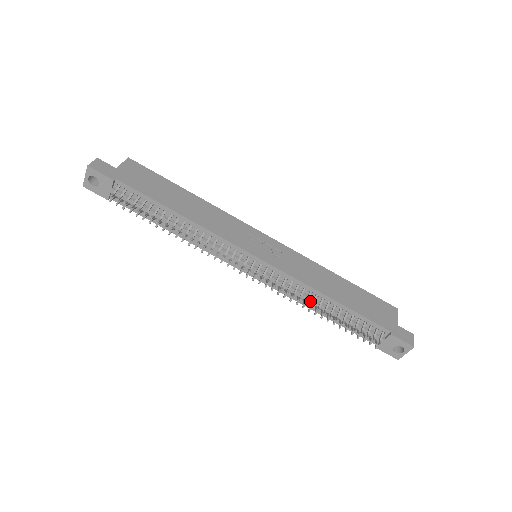
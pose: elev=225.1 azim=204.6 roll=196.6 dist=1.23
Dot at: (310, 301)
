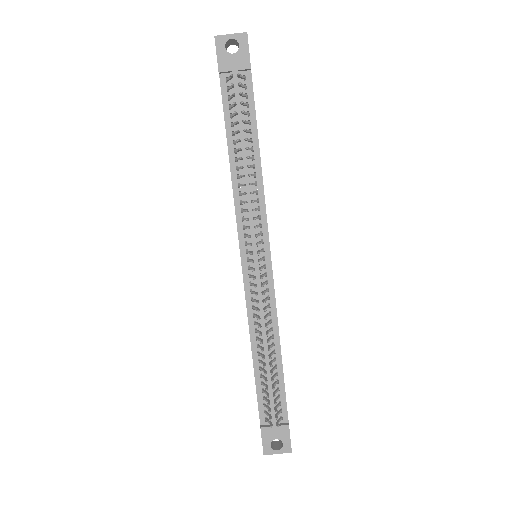
Dot at: (264, 336)
